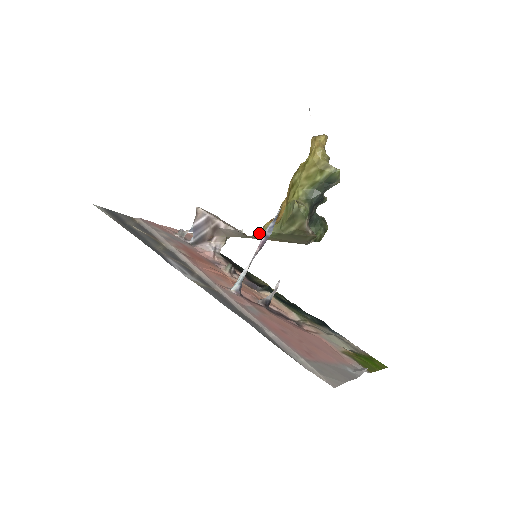
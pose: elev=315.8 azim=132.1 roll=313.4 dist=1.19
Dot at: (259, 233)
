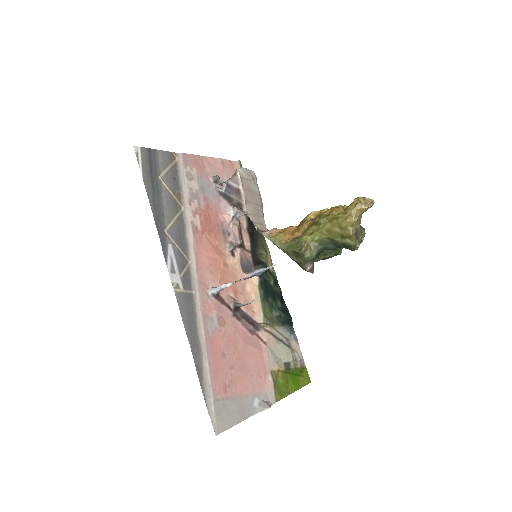
Dot at: (271, 236)
